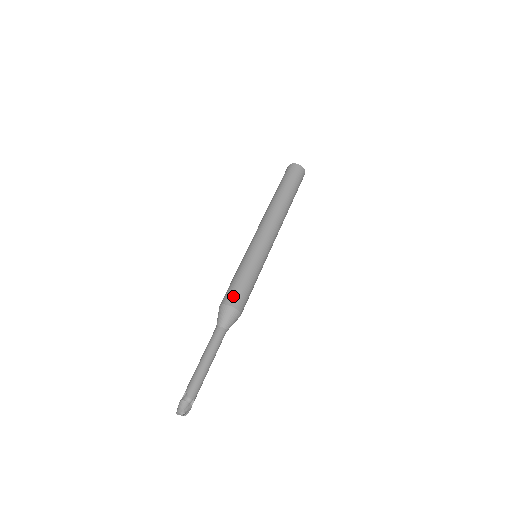
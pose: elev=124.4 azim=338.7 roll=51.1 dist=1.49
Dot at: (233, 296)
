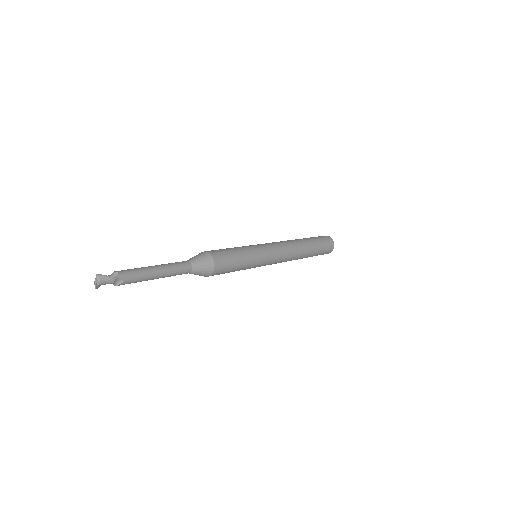
Dot at: occluded
